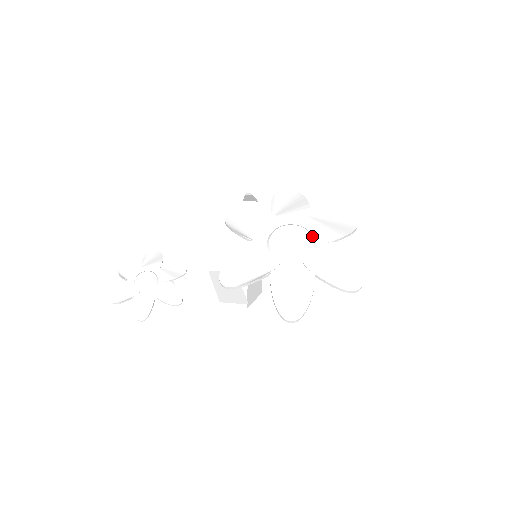
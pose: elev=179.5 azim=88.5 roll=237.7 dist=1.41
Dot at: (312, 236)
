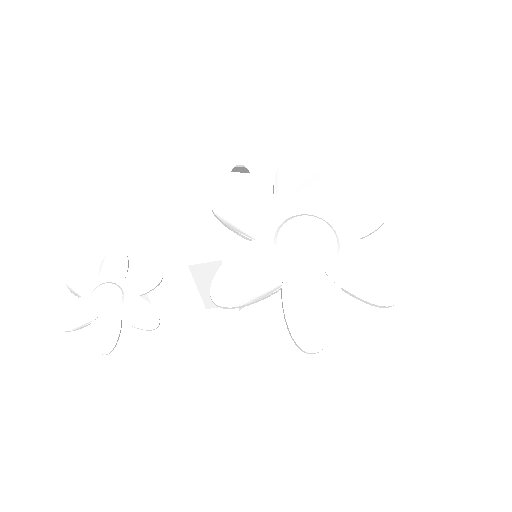
Dot at: (334, 231)
